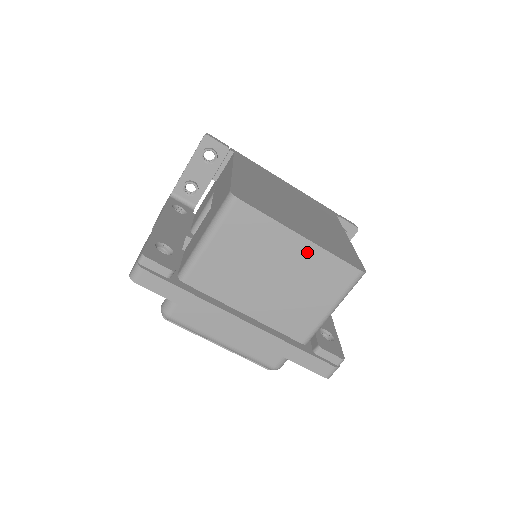
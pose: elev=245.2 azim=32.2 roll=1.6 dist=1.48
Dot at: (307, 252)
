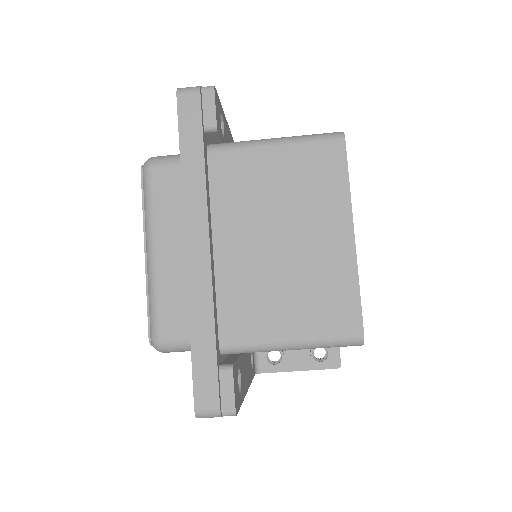
Dot at: (340, 254)
